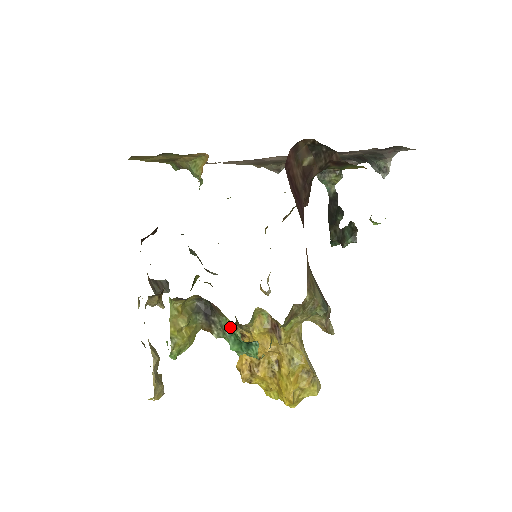
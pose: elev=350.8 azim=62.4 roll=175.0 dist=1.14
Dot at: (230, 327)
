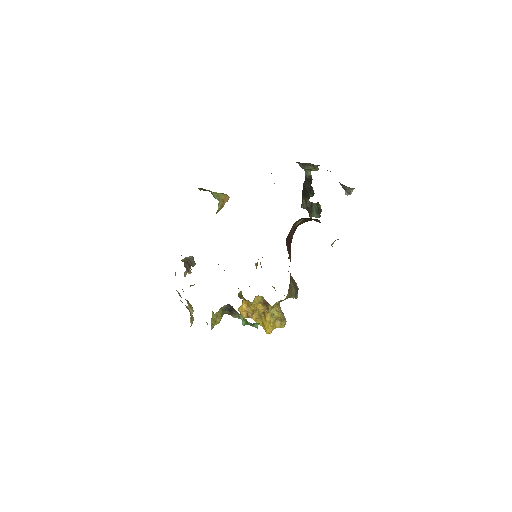
Dot at: occluded
